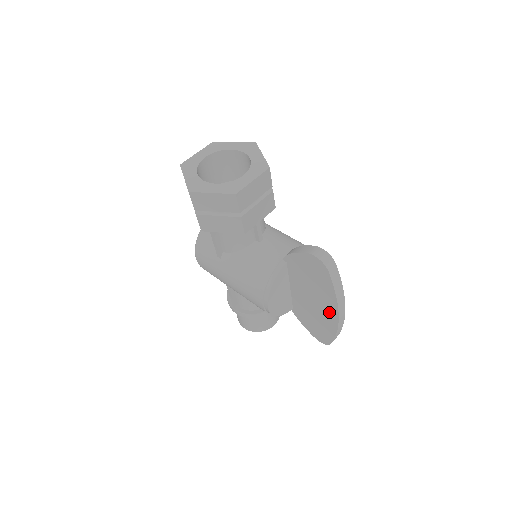
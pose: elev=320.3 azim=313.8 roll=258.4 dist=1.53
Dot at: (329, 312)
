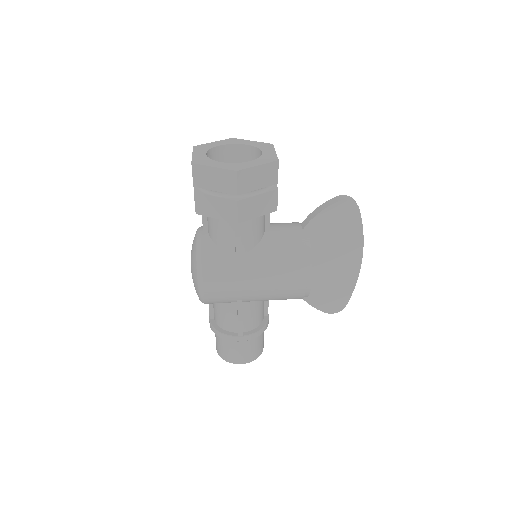
Dot at: (352, 262)
